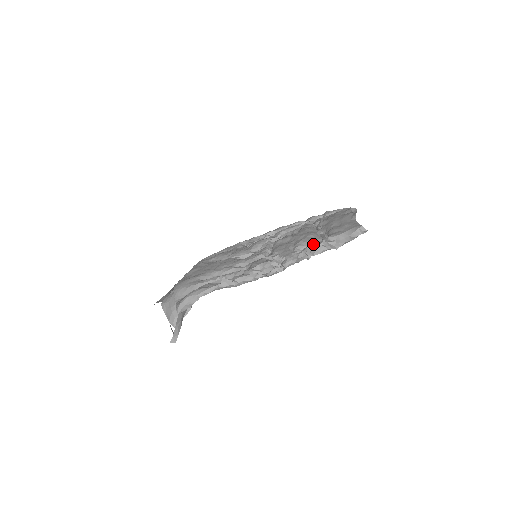
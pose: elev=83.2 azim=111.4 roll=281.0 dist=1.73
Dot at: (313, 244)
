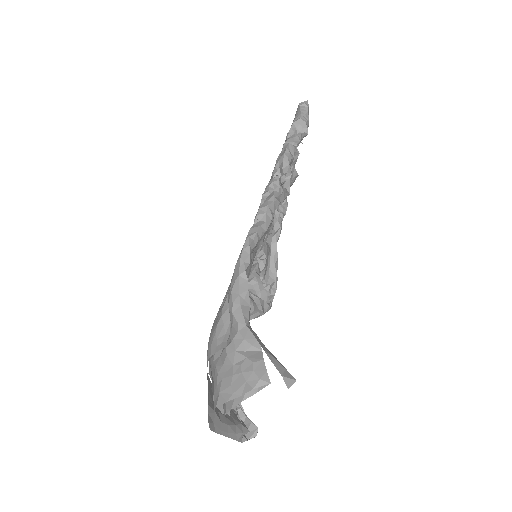
Dot at: occluded
